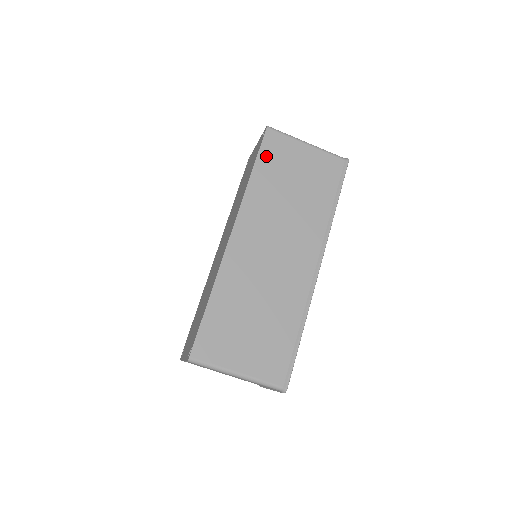
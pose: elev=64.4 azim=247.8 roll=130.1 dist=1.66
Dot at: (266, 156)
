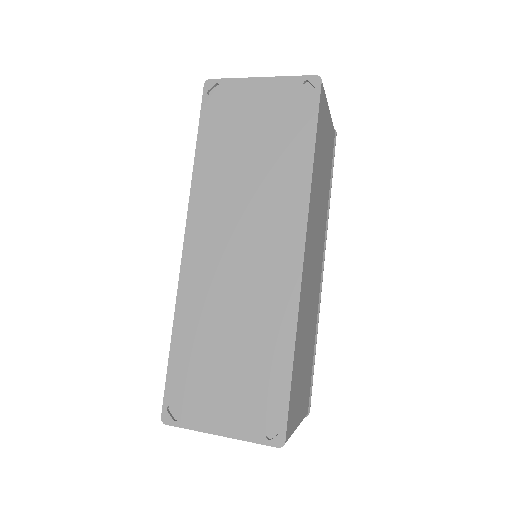
Dot at: (319, 128)
